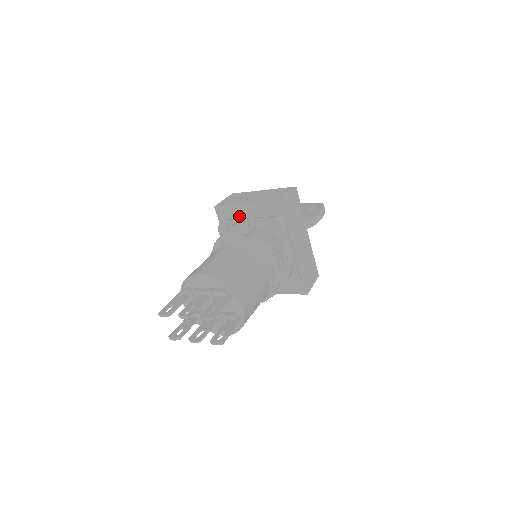
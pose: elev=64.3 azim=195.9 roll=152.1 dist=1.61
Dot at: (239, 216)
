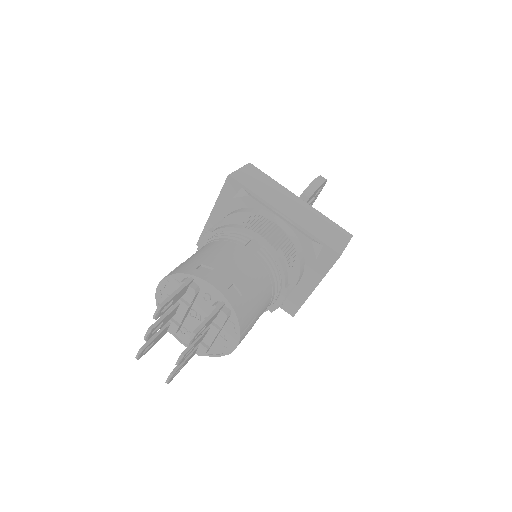
Dot at: occluded
